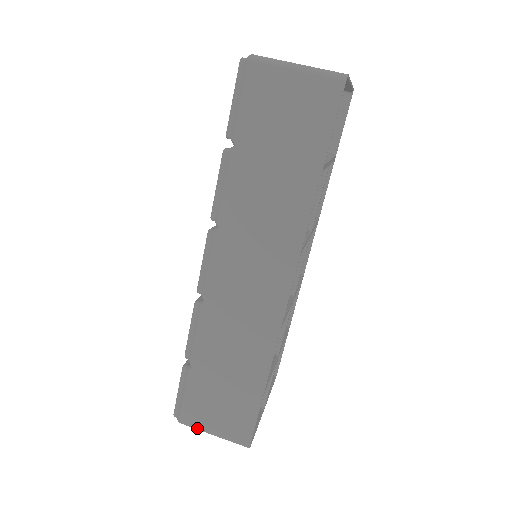
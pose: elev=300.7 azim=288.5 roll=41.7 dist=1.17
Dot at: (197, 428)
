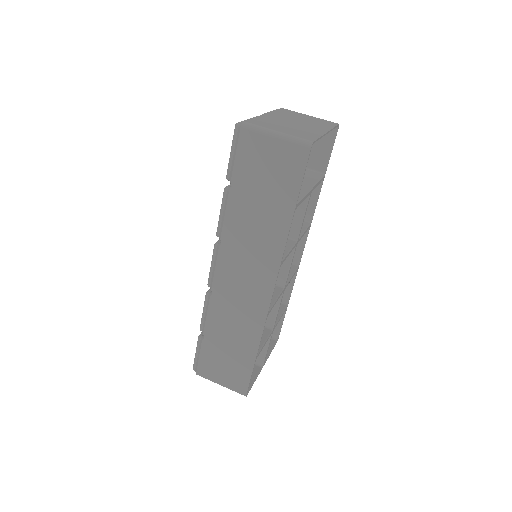
Dot at: (209, 379)
